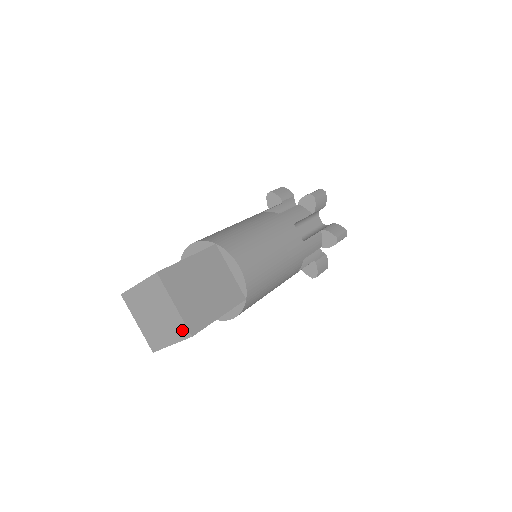
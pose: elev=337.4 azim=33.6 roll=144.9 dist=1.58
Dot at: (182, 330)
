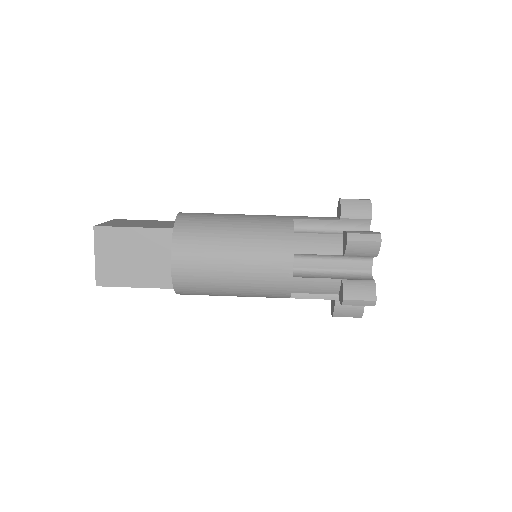
Dot at: occluded
